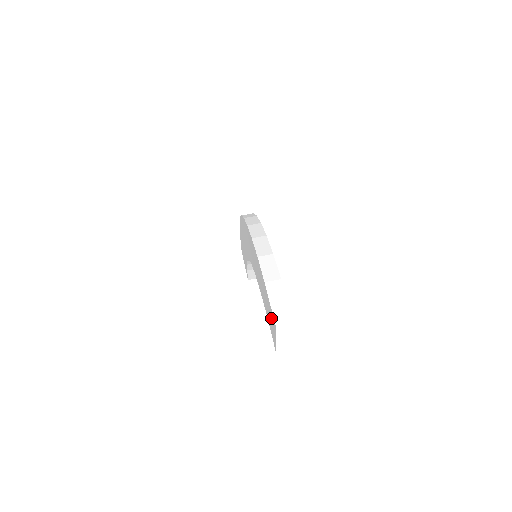
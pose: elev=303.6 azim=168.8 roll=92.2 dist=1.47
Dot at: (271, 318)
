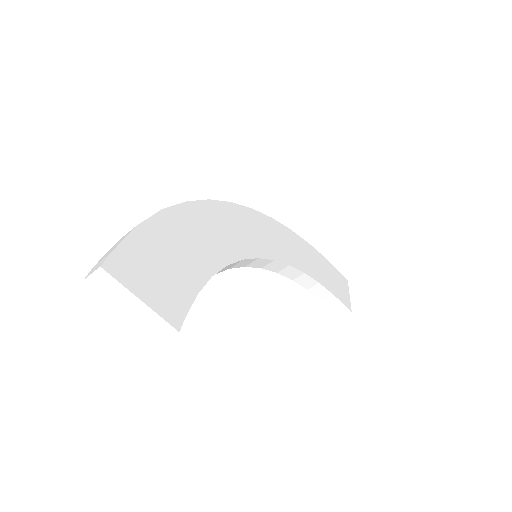
Dot at: occluded
